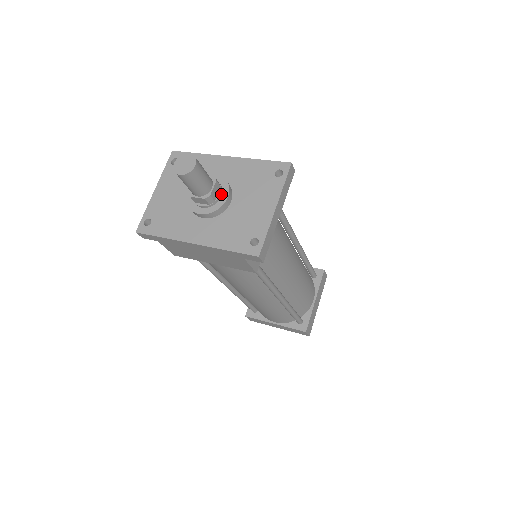
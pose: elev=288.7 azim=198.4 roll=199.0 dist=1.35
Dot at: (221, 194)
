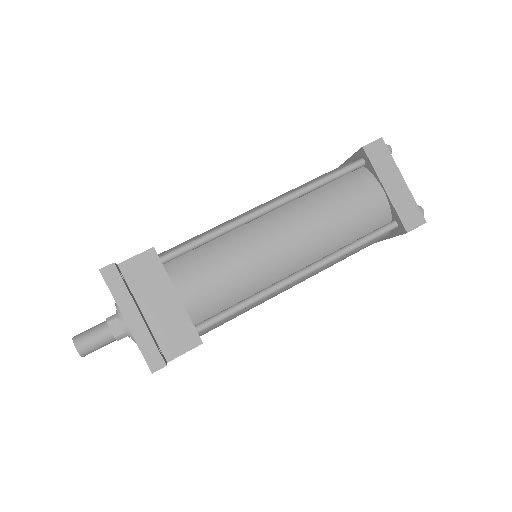
Dot at: (122, 323)
